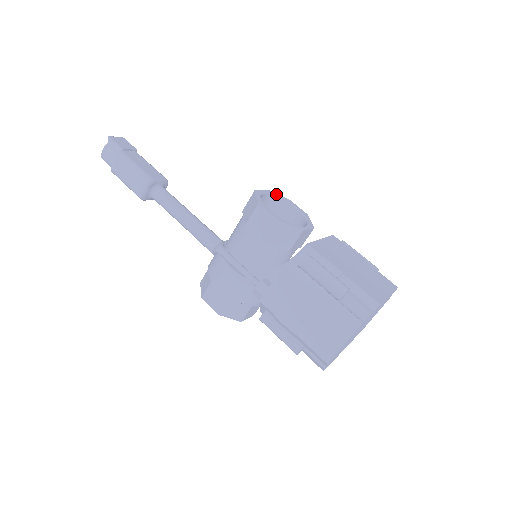
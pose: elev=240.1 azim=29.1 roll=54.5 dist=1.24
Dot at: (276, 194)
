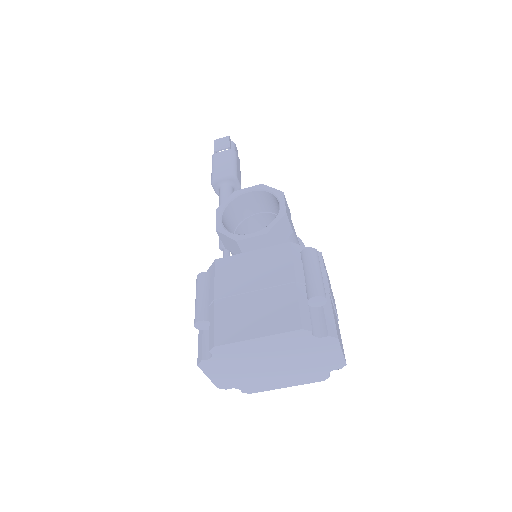
Dot at: (268, 188)
